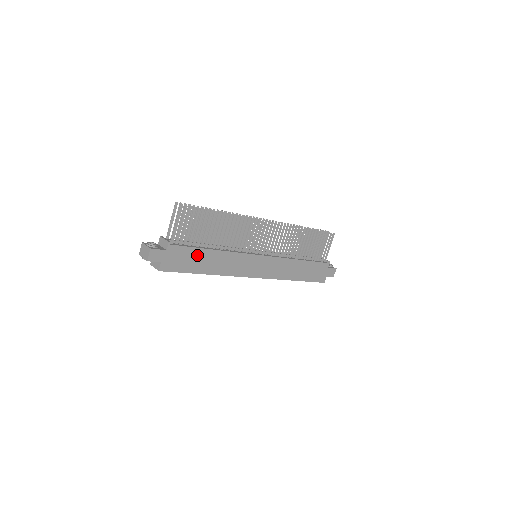
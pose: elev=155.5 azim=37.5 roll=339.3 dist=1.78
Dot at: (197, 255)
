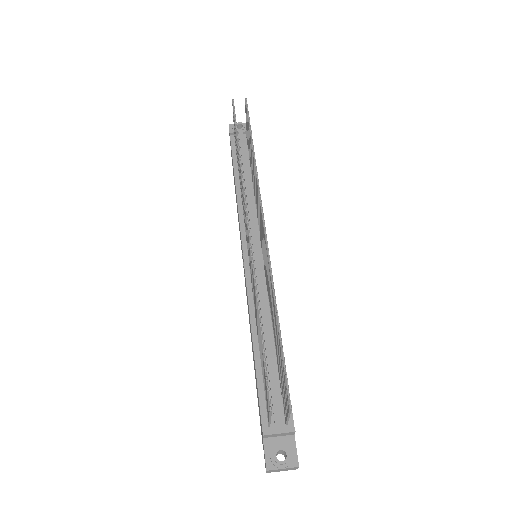
Dot at: occluded
